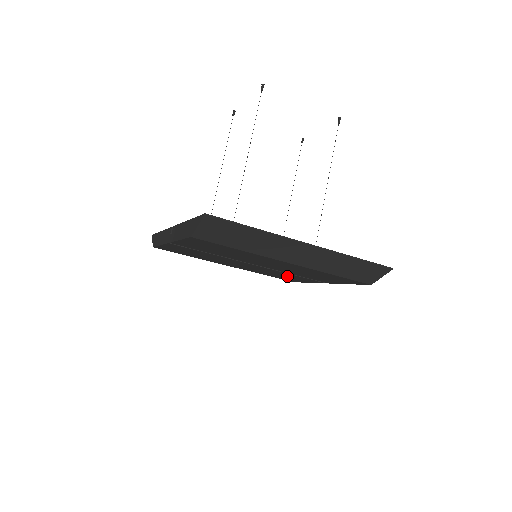
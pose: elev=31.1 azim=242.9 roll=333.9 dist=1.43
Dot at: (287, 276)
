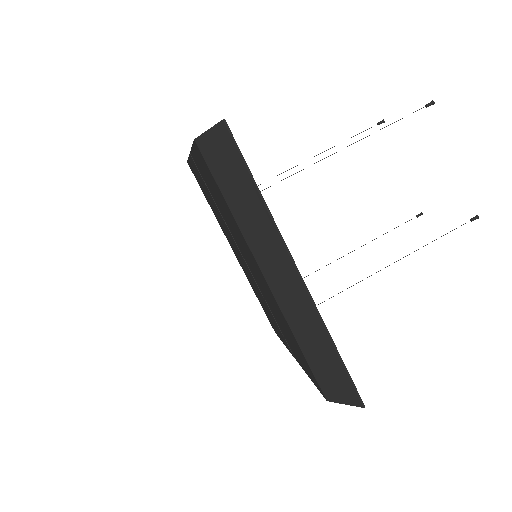
Dot at: (269, 313)
